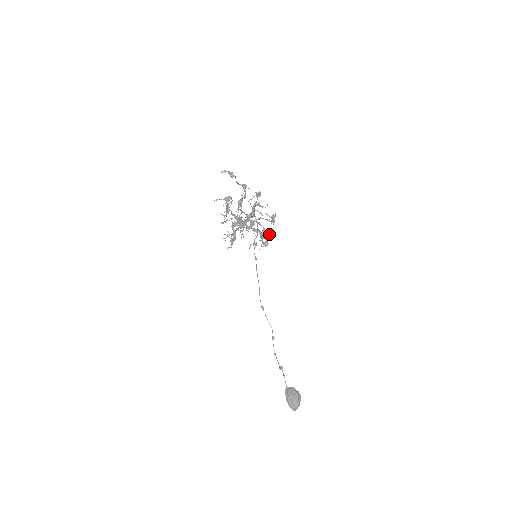
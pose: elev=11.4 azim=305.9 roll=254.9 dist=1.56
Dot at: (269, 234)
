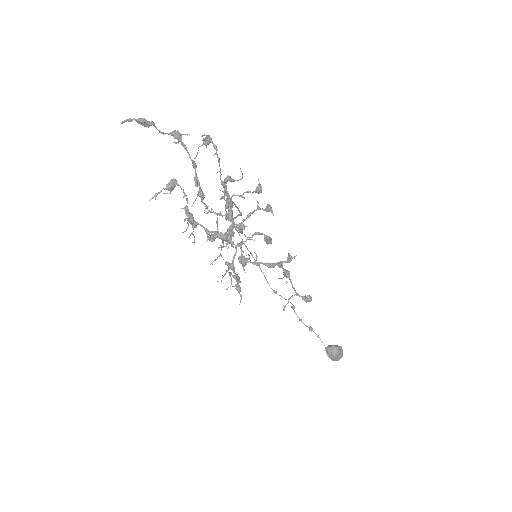
Dot at: (290, 259)
